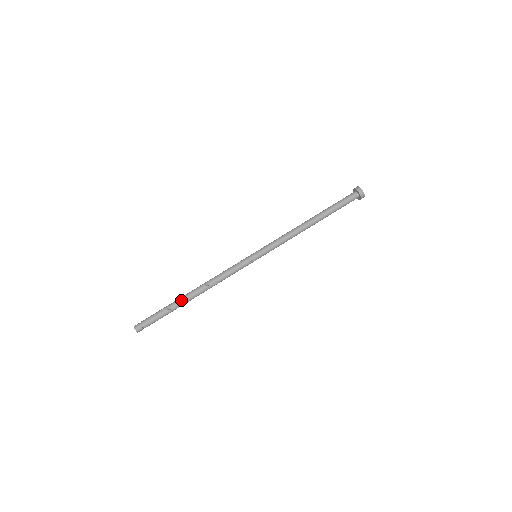
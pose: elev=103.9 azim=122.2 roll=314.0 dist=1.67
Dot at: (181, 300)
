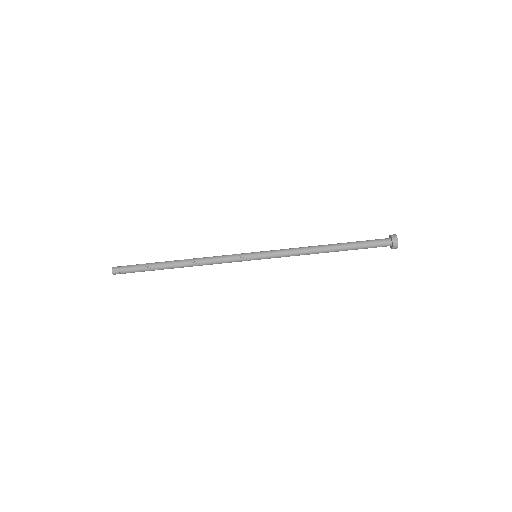
Dot at: (165, 265)
